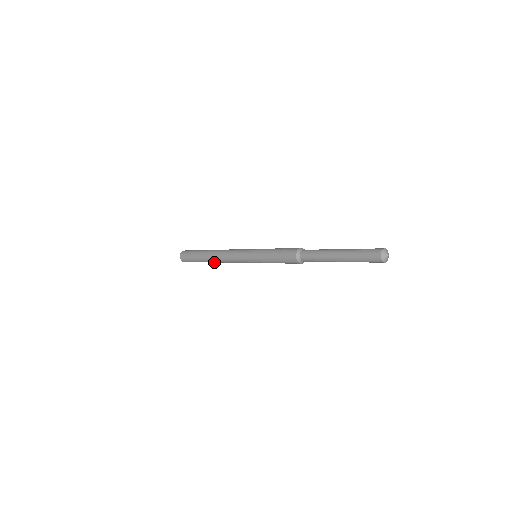
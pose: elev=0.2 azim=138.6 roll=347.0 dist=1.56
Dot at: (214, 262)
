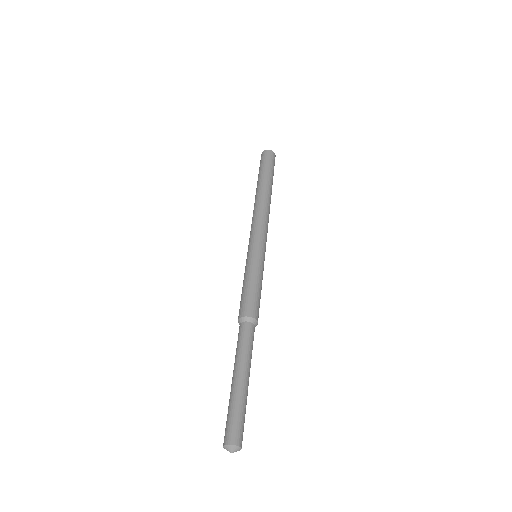
Dot at: occluded
